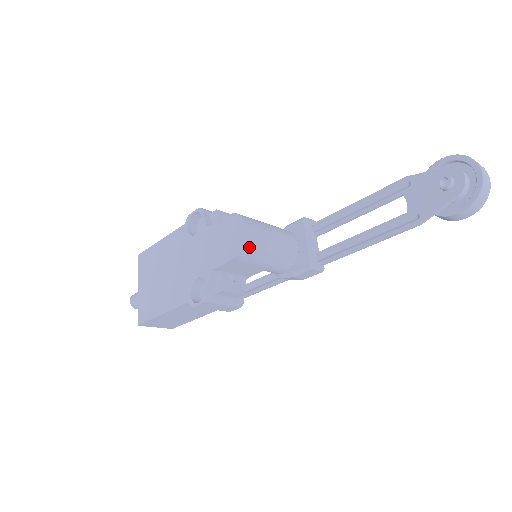
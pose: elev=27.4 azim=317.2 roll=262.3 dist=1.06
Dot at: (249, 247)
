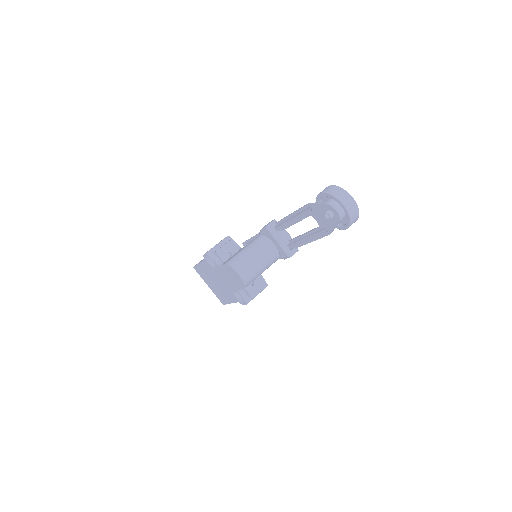
Dot at: (247, 280)
